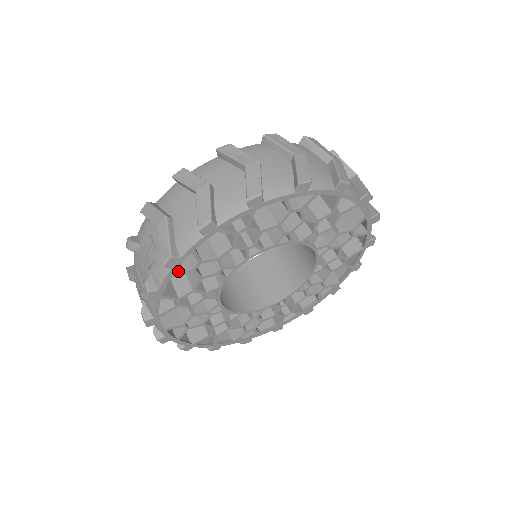
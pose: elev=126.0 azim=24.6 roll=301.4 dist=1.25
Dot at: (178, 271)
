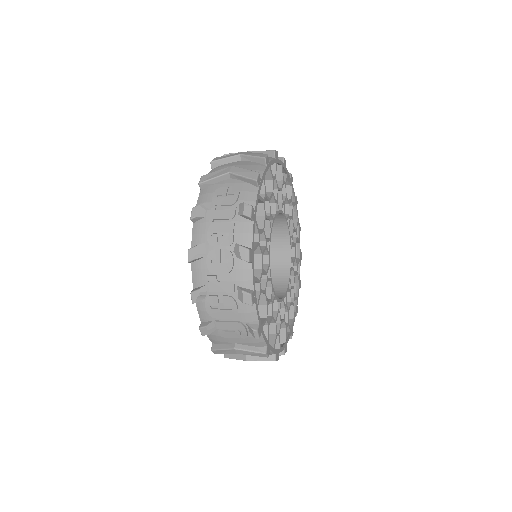
Dot at: (259, 196)
